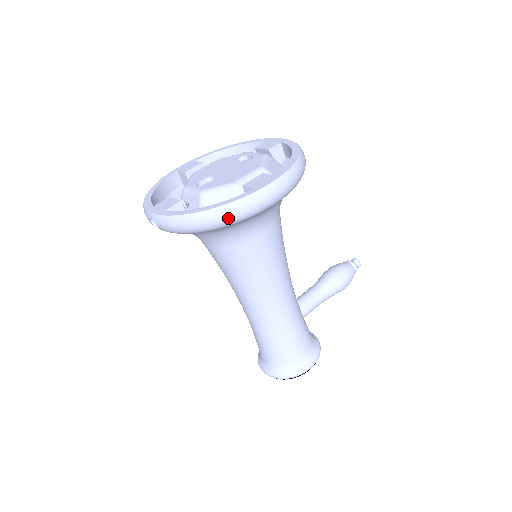
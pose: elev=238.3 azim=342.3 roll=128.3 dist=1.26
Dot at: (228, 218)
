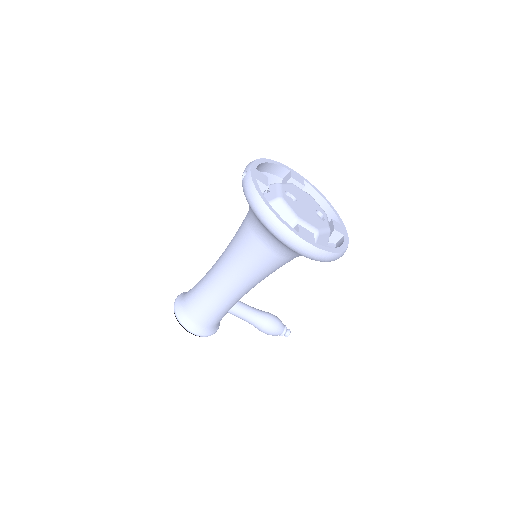
Dot at: (271, 225)
